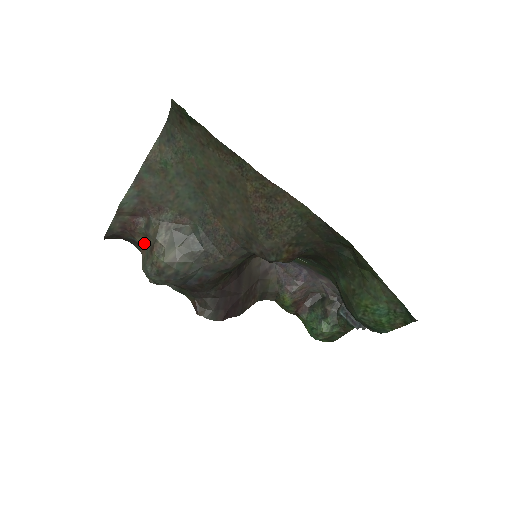
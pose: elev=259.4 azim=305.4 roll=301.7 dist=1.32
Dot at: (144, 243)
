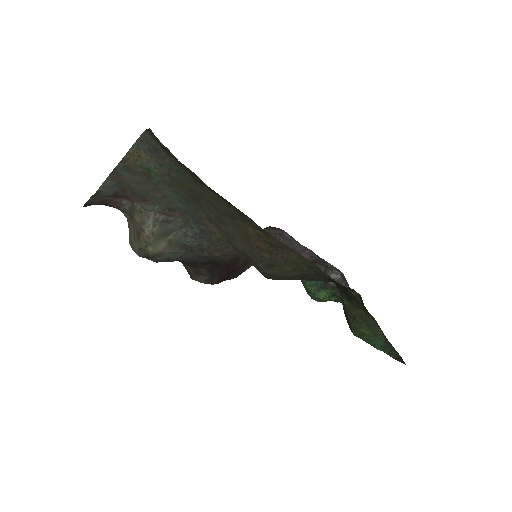
Dot at: (130, 220)
